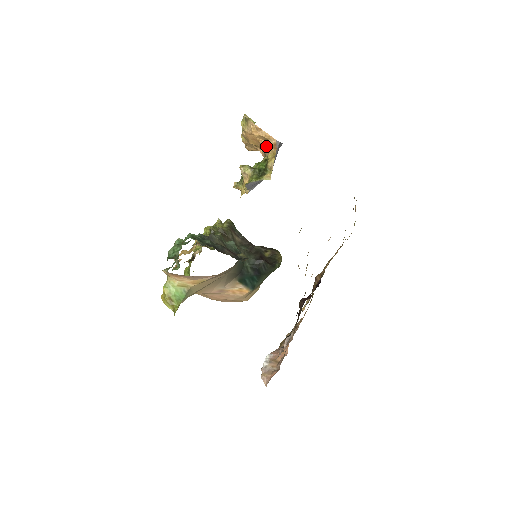
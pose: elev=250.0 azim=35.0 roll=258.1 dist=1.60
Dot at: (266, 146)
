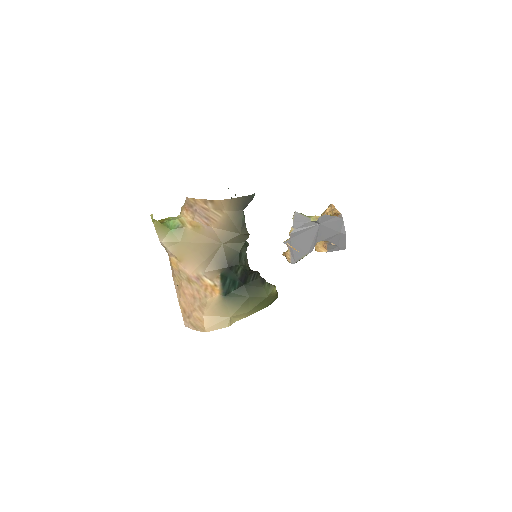
Dot at: occluded
